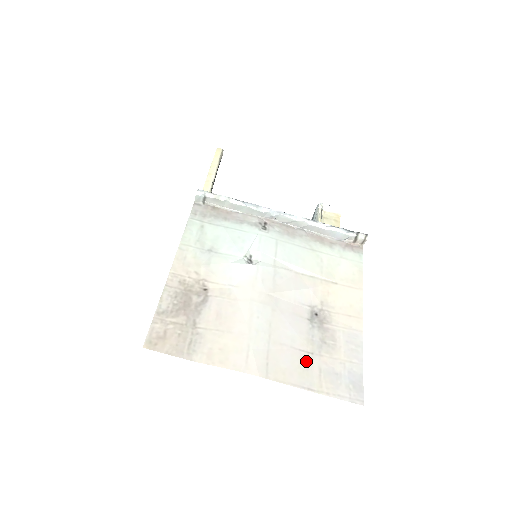
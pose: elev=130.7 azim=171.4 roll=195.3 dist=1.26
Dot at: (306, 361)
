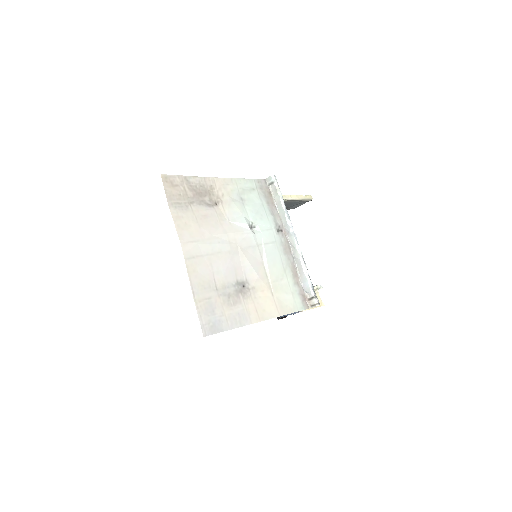
Dot at: (210, 286)
